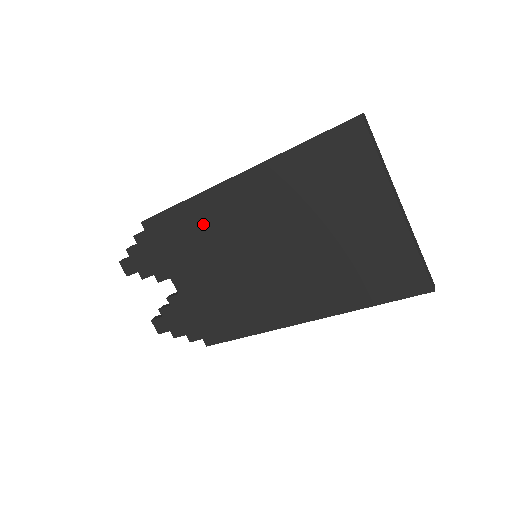
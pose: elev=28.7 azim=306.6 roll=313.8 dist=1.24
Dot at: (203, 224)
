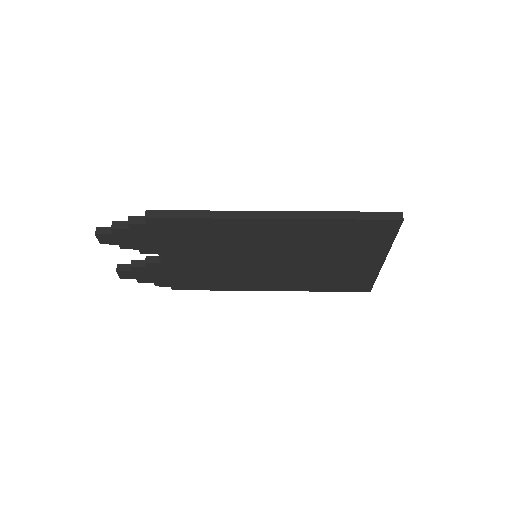
Dot at: (220, 235)
